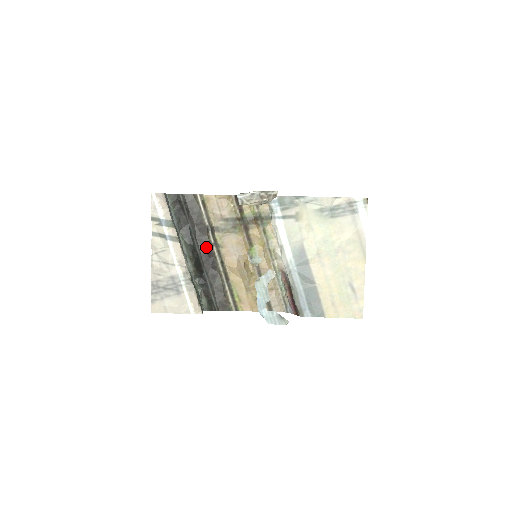
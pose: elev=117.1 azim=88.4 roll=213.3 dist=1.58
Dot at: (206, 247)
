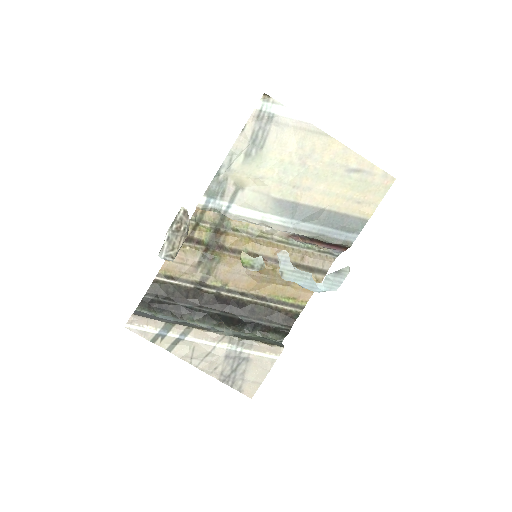
Dot at: (216, 301)
